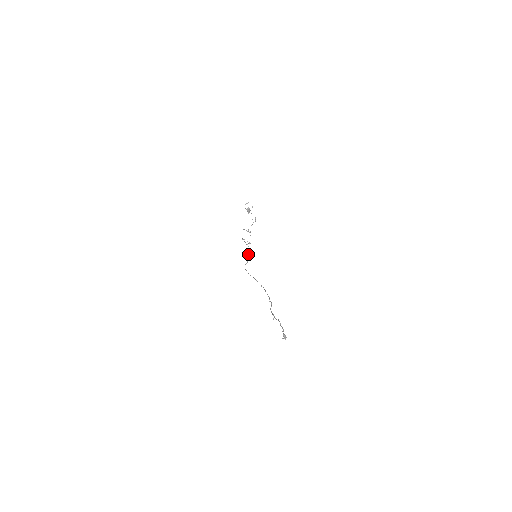
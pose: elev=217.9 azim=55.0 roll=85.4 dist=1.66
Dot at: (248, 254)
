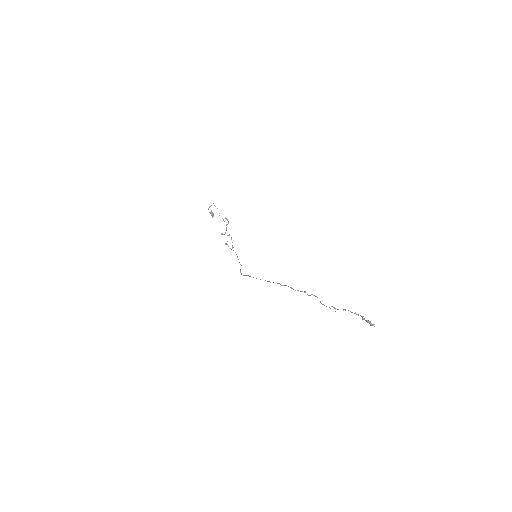
Dot at: occluded
